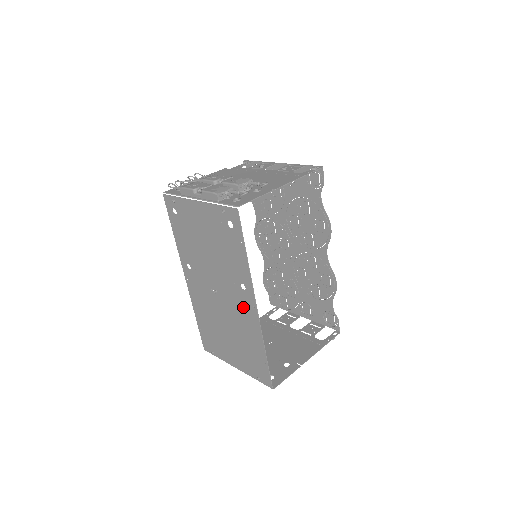
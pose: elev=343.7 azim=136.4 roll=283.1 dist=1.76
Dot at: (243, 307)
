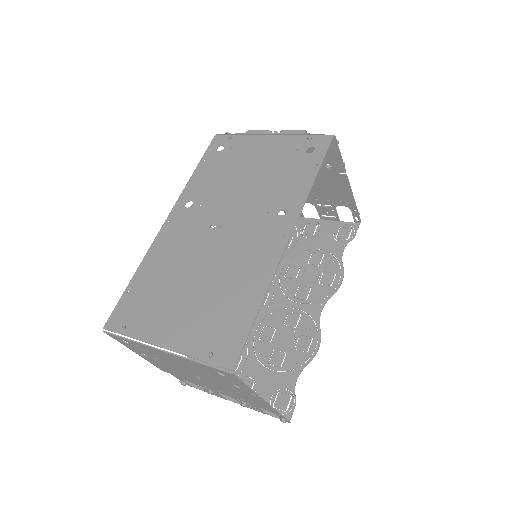
Dot at: (262, 240)
